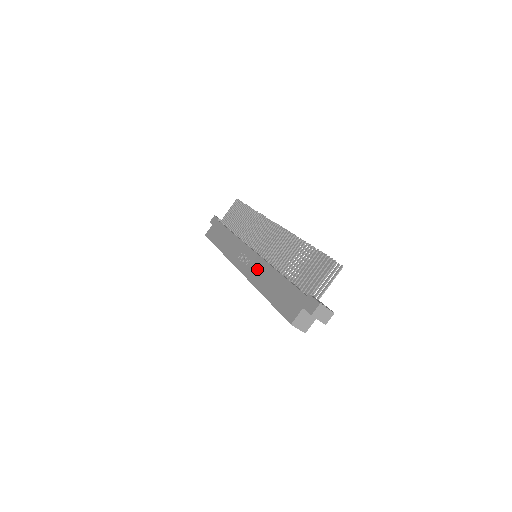
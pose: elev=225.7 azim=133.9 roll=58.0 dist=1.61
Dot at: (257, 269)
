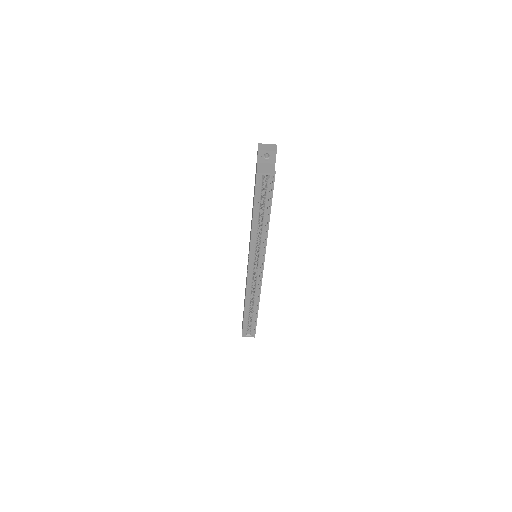
Dot at: occluded
